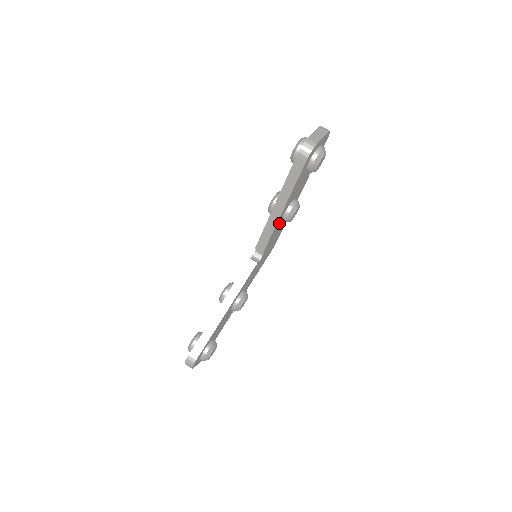
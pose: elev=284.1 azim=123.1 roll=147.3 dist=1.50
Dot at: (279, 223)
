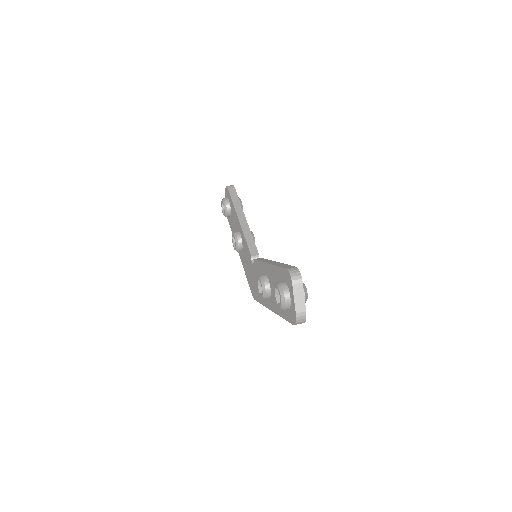
Dot at: occluded
